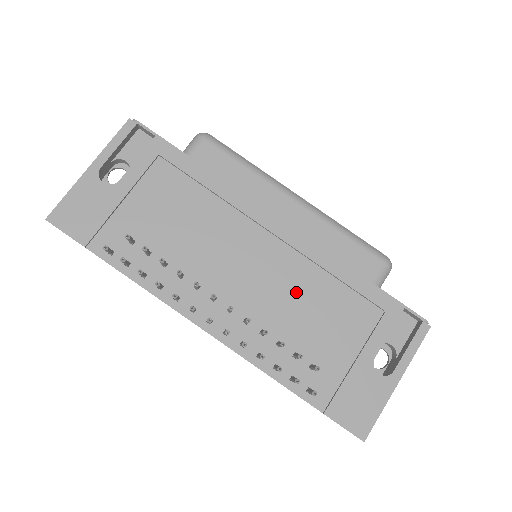
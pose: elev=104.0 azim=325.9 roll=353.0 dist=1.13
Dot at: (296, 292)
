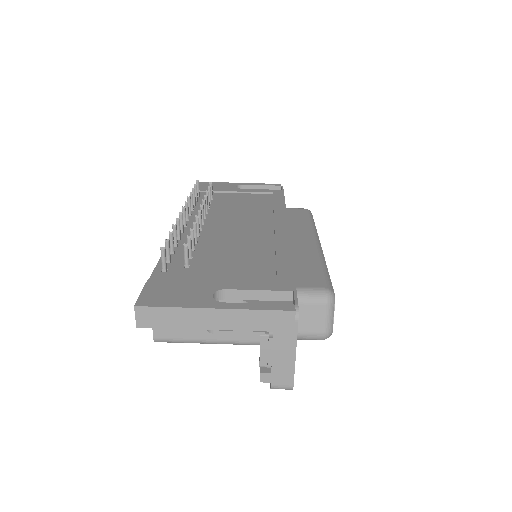
Dot at: (243, 246)
